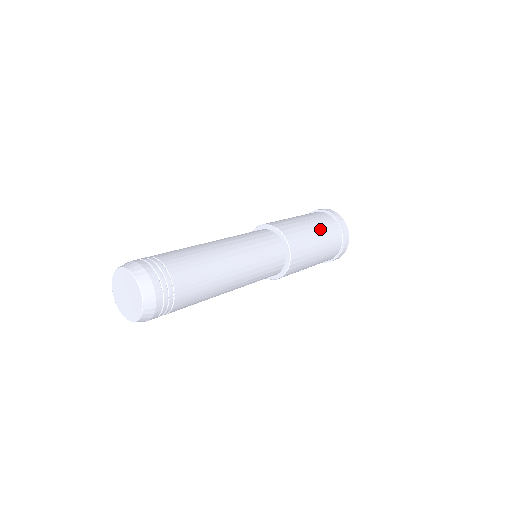
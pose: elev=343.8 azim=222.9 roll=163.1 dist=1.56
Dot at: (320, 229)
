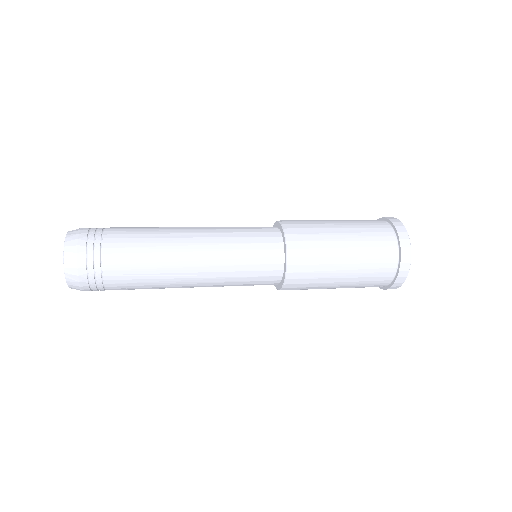
Dot at: (353, 231)
